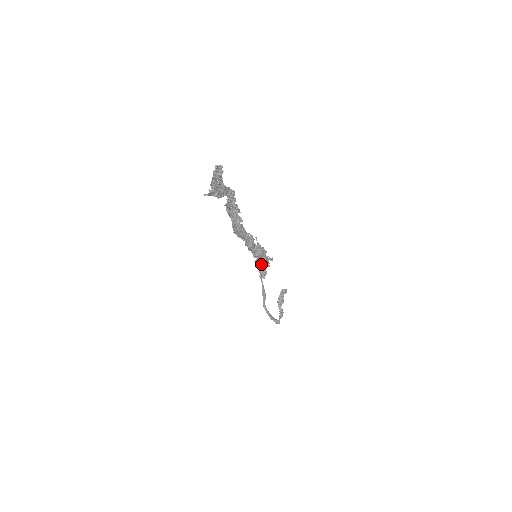
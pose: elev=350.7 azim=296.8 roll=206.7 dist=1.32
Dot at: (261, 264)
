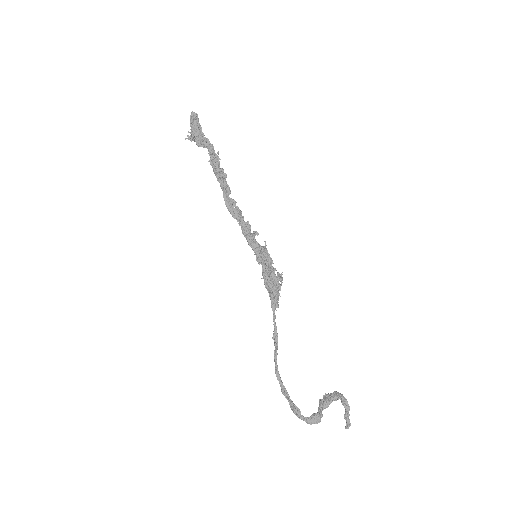
Dot at: (269, 280)
